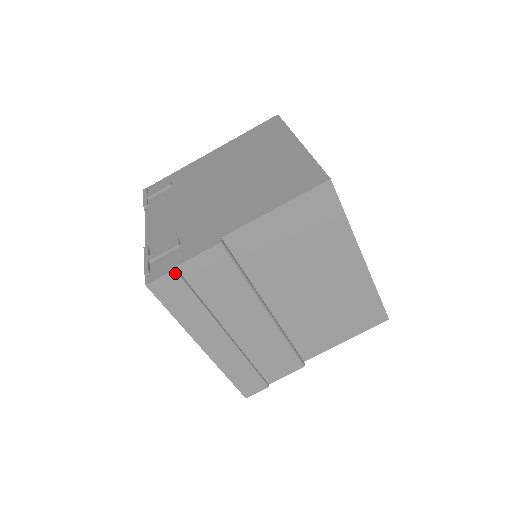
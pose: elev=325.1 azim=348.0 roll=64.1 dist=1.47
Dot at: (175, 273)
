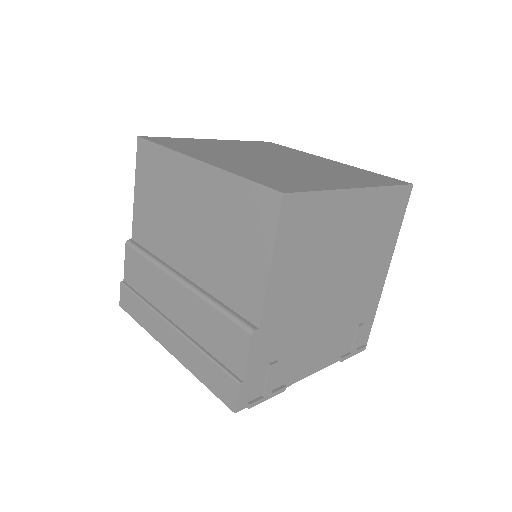
Dot at: (122, 284)
